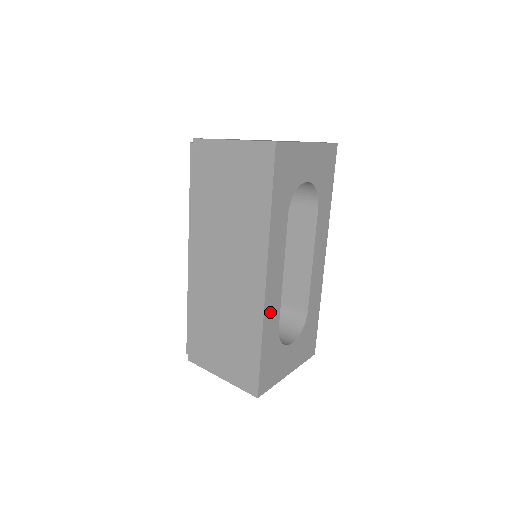
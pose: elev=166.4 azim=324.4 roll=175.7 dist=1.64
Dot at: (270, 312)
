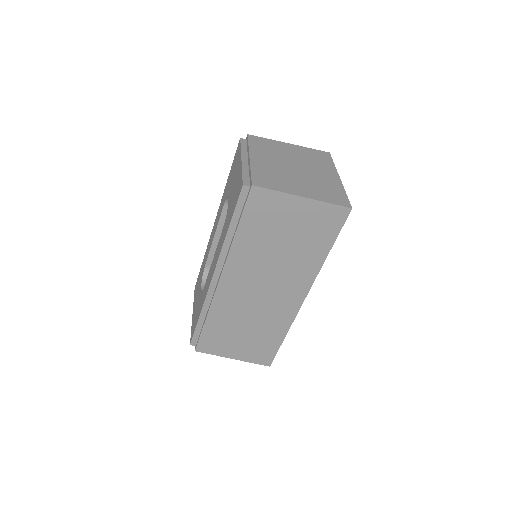
Dot at: occluded
